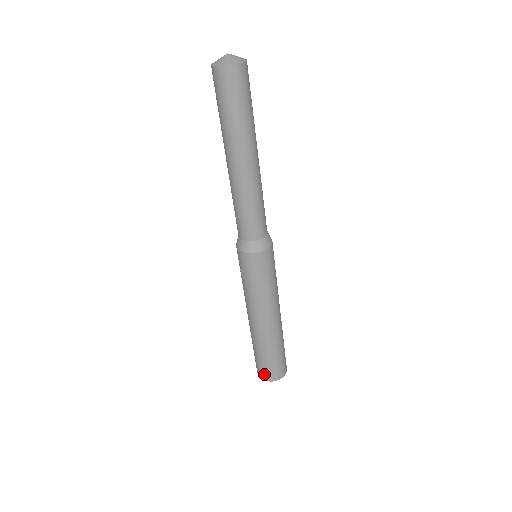
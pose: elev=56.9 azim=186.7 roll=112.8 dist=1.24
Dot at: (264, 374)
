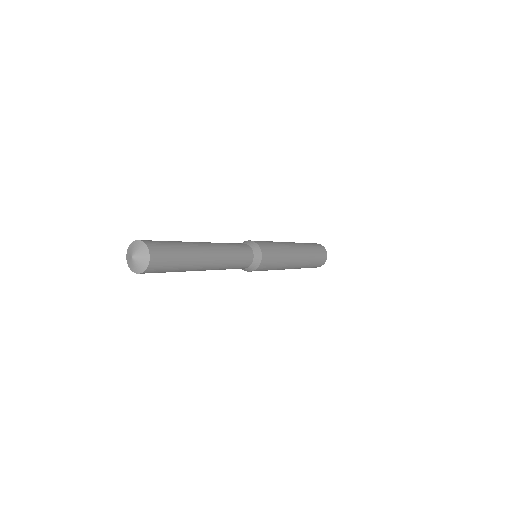
Dot at: occluded
